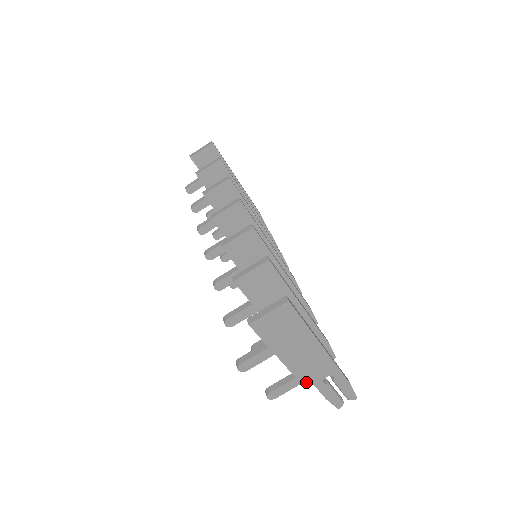
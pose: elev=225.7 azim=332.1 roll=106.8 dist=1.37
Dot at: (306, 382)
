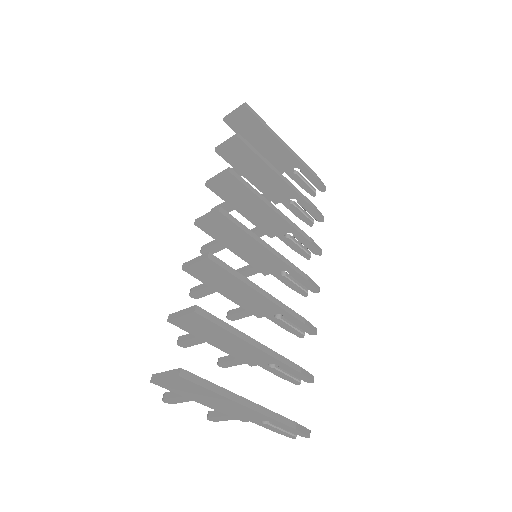
Dot at: (242, 419)
